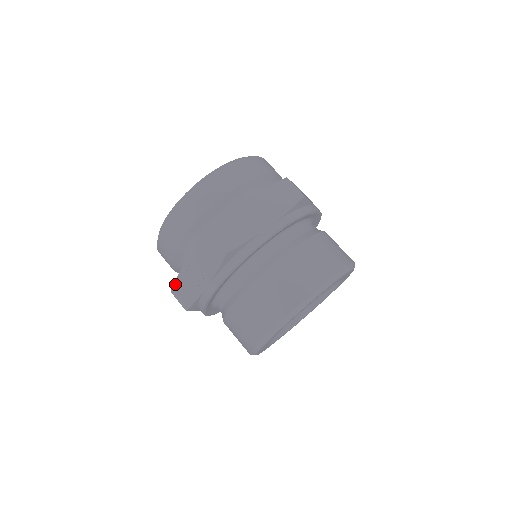
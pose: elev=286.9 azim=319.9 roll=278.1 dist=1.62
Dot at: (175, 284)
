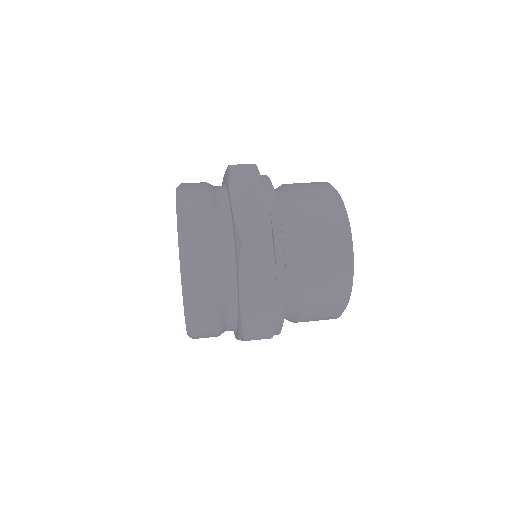
Dot at: (239, 229)
